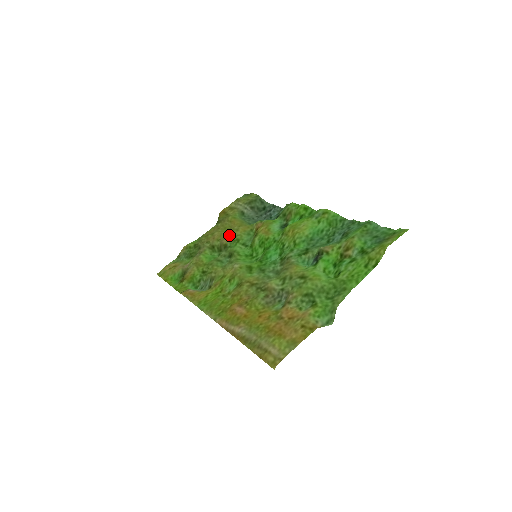
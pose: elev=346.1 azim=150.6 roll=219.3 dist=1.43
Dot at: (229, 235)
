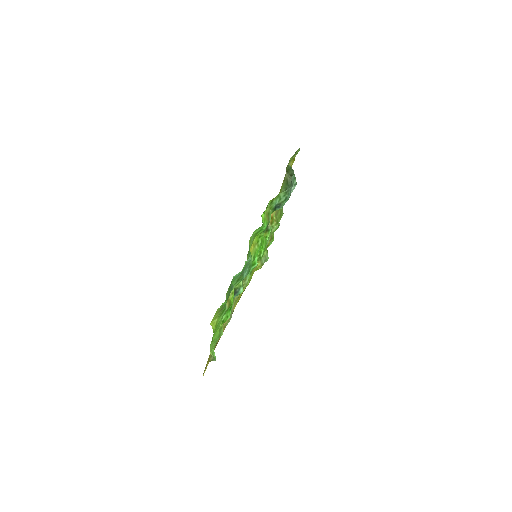
Dot at: occluded
